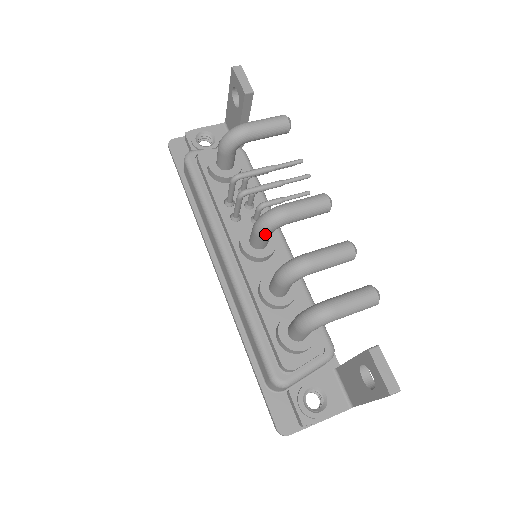
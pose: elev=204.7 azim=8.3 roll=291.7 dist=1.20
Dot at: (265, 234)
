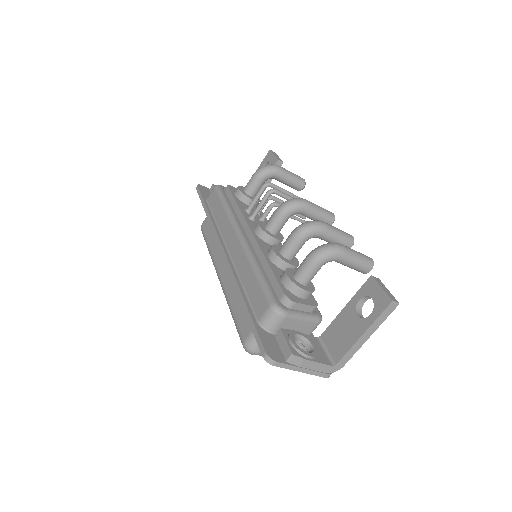
Dot at: (287, 212)
